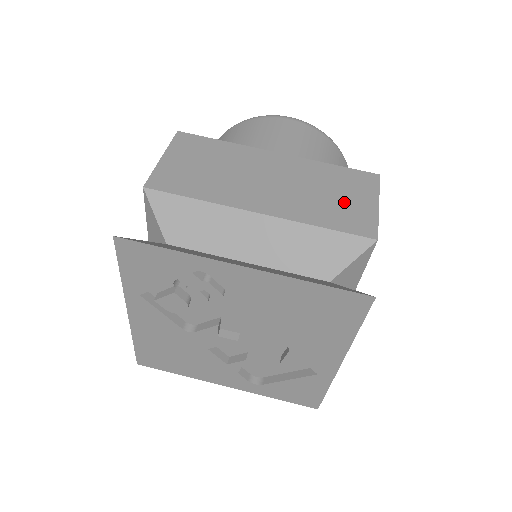
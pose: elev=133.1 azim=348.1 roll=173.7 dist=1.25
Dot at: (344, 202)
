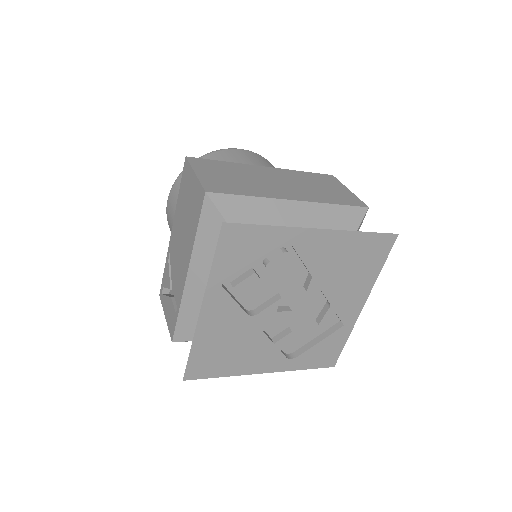
Dot at: (332, 190)
